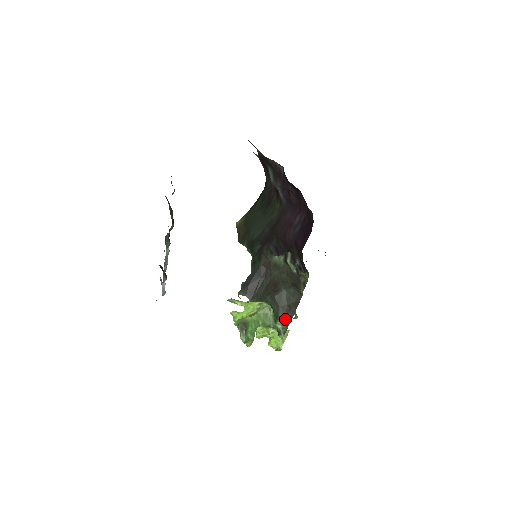
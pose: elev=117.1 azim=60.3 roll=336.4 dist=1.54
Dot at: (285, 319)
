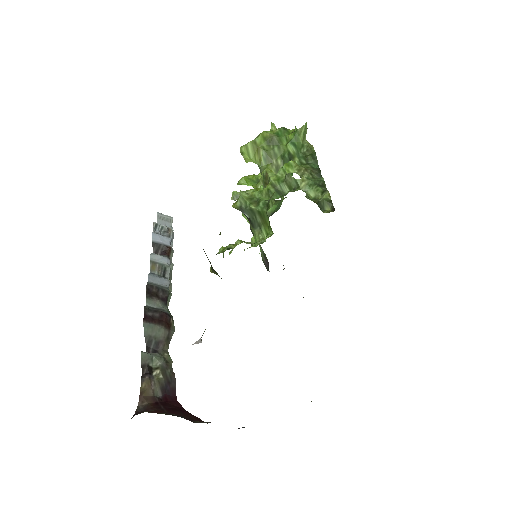
Dot at: occluded
